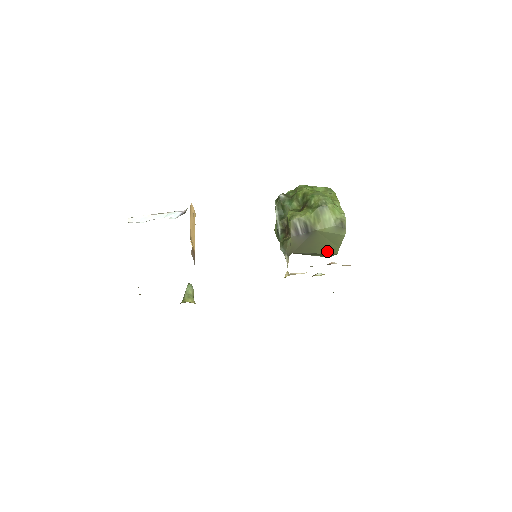
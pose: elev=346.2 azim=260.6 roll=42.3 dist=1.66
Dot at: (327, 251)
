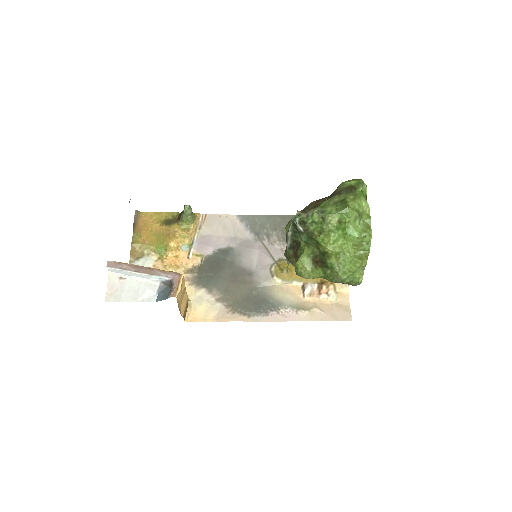
Dot at: occluded
